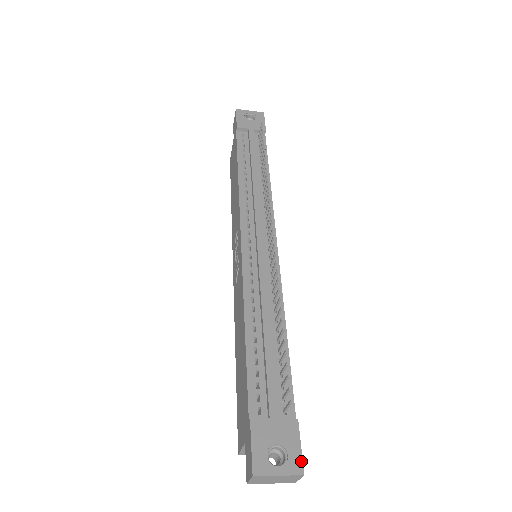
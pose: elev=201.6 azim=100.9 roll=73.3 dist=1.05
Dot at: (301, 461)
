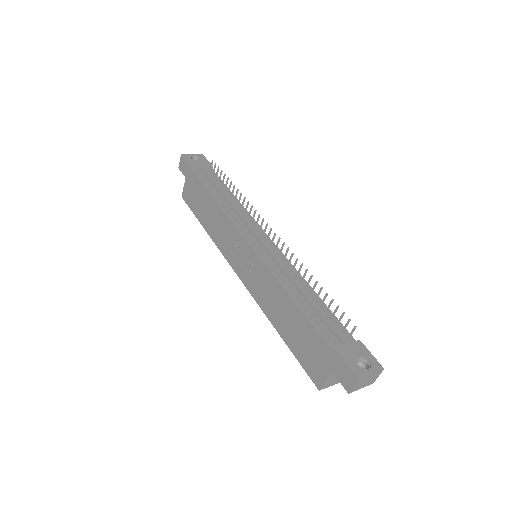
Dot at: (377, 362)
